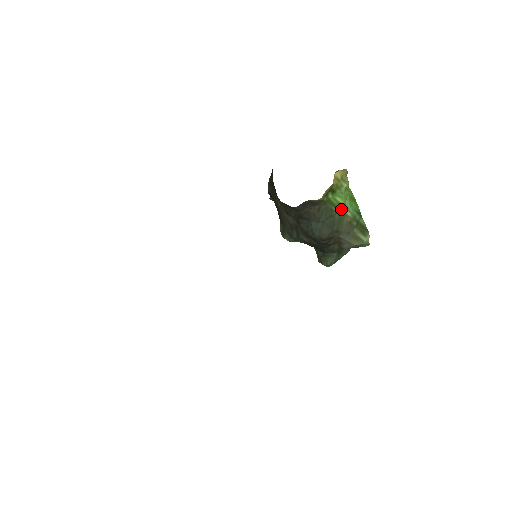
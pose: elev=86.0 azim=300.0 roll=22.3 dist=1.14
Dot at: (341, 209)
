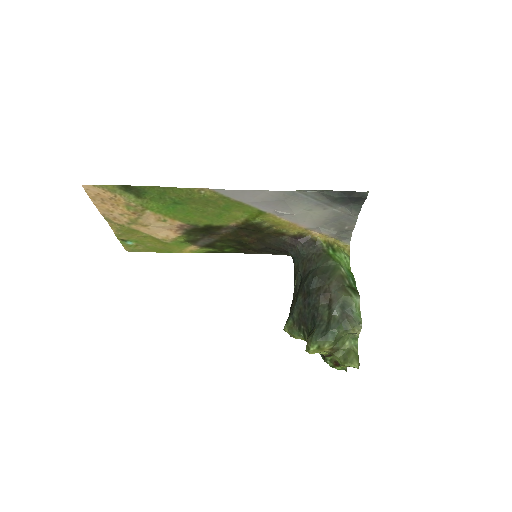
Dot at: (337, 263)
